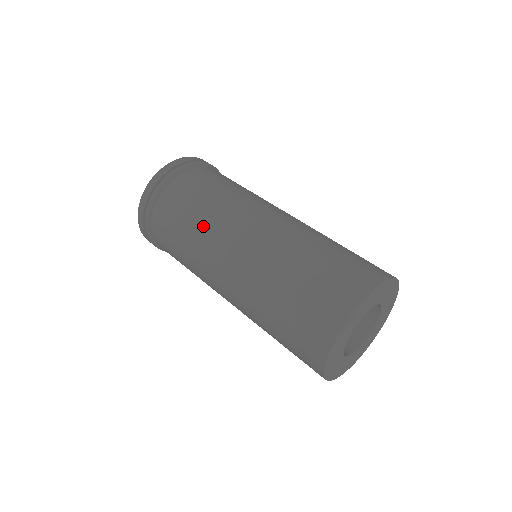
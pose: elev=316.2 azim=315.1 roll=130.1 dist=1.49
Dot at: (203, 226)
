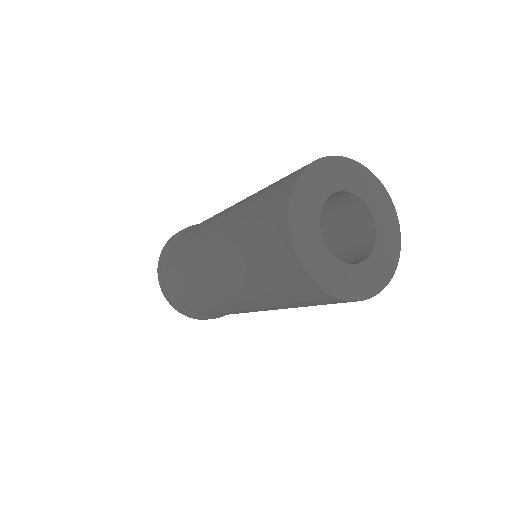
Dot at: occluded
